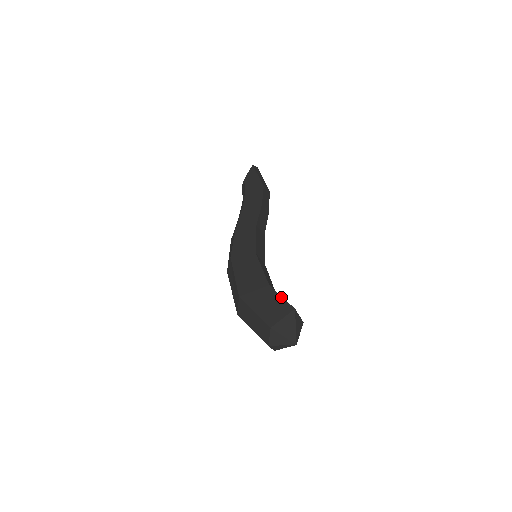
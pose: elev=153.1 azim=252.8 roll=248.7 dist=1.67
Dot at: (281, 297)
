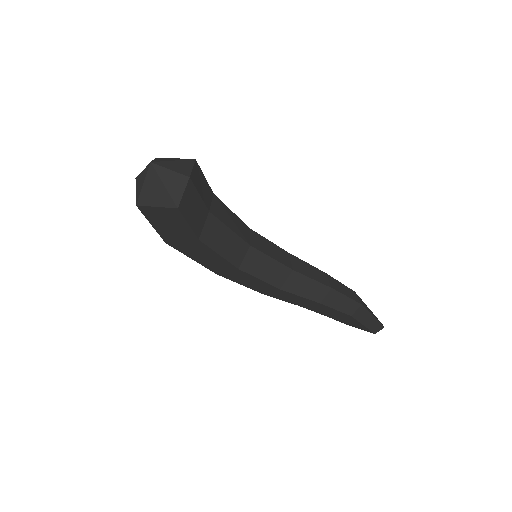
Dot at: (204, 177)
